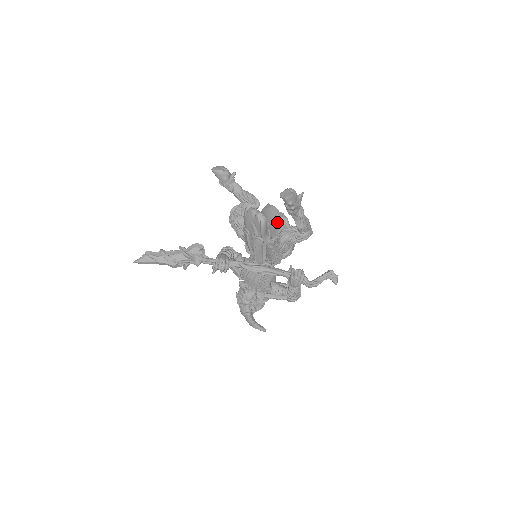
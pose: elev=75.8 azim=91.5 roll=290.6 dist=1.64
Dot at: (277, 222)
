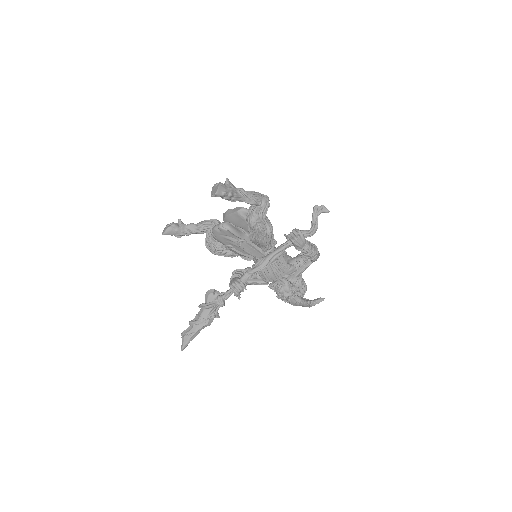
Dot at: (239, 217)
